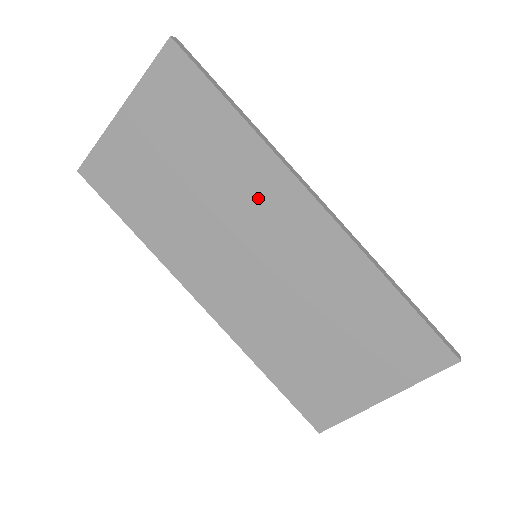
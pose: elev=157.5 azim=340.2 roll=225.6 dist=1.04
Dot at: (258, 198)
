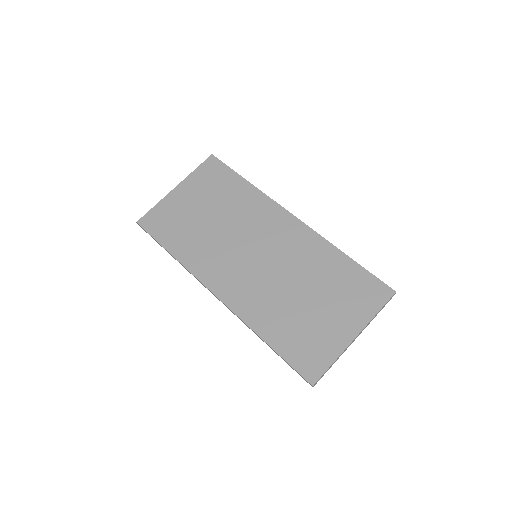
Dot at: (258, 219)
